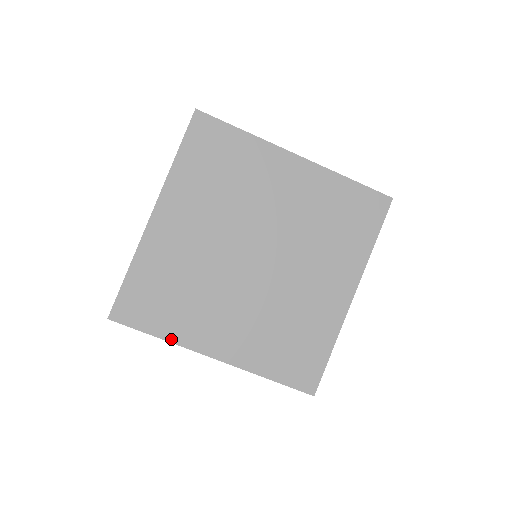
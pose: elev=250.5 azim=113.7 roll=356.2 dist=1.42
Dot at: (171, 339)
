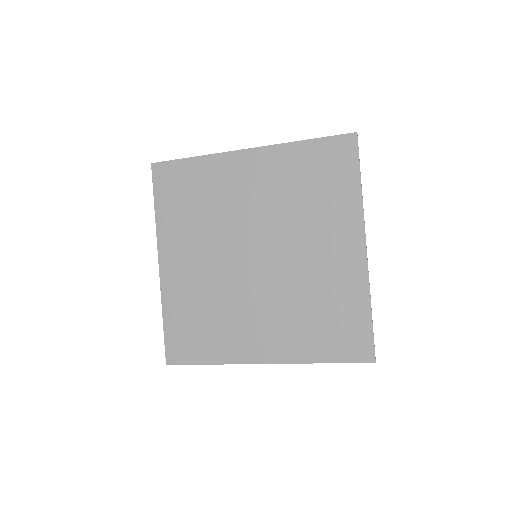
Dot at: (220, 361)
